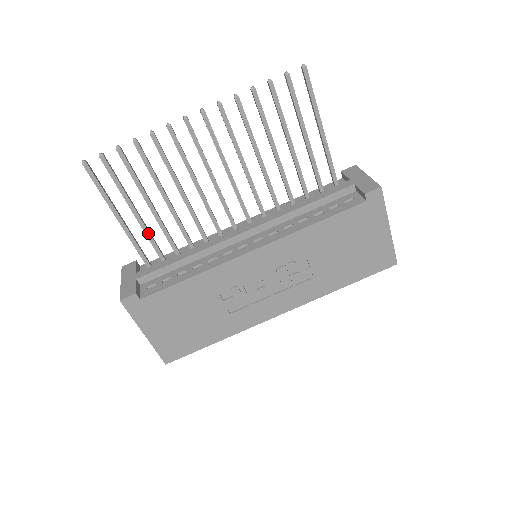
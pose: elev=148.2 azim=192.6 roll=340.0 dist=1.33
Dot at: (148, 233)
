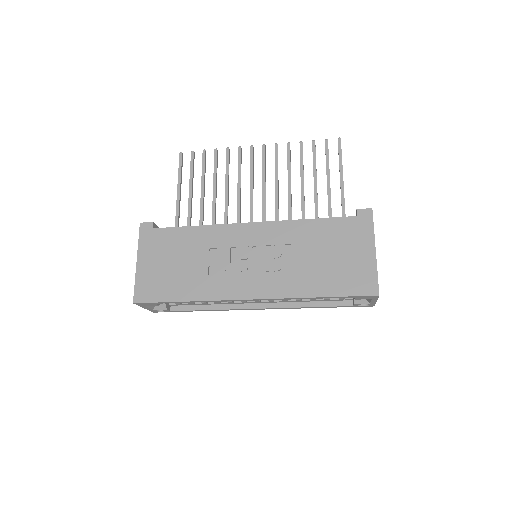
Dot at: (190, 211)
